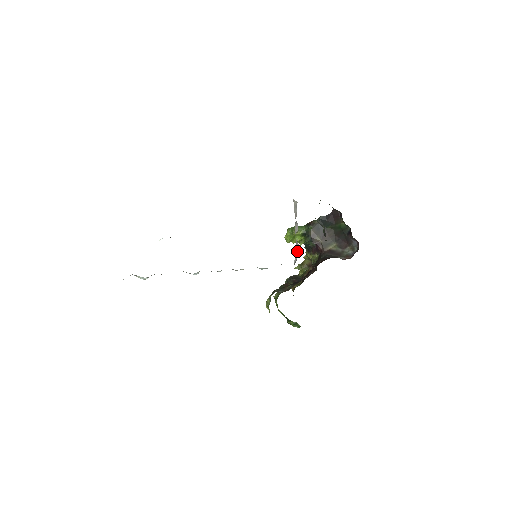
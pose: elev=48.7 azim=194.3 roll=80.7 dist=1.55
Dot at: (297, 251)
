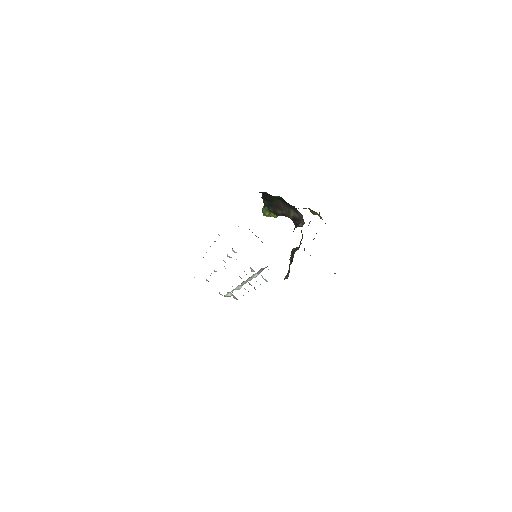
Dot at: occluded
